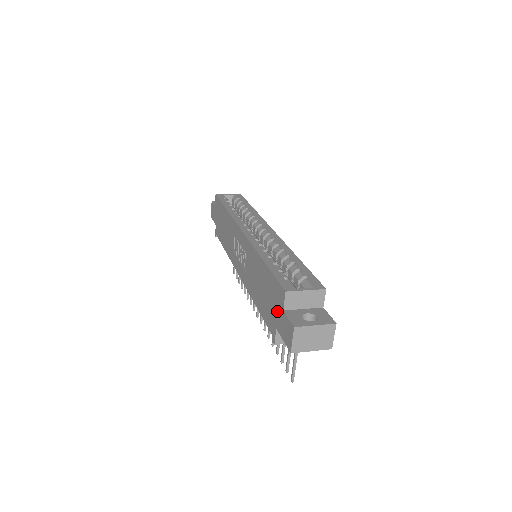
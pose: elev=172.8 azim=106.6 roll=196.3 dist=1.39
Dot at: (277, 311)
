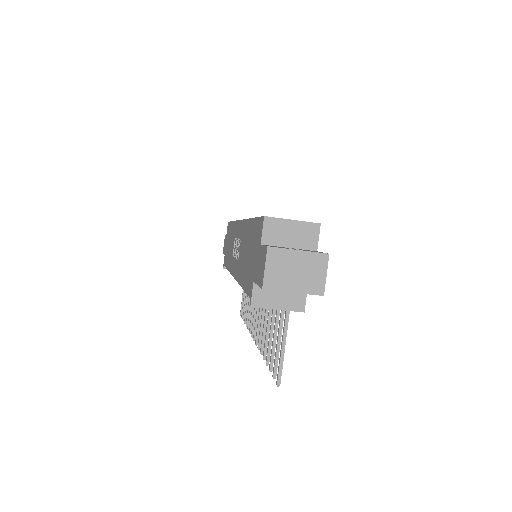
Dot at: (256, 256)
